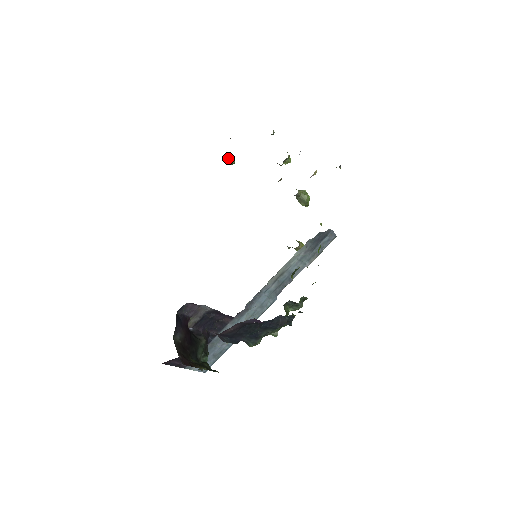
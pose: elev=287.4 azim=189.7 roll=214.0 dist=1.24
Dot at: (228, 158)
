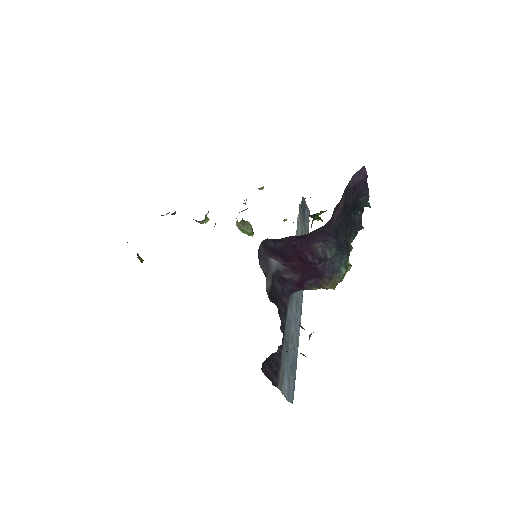
Dot at: (137, 254)
